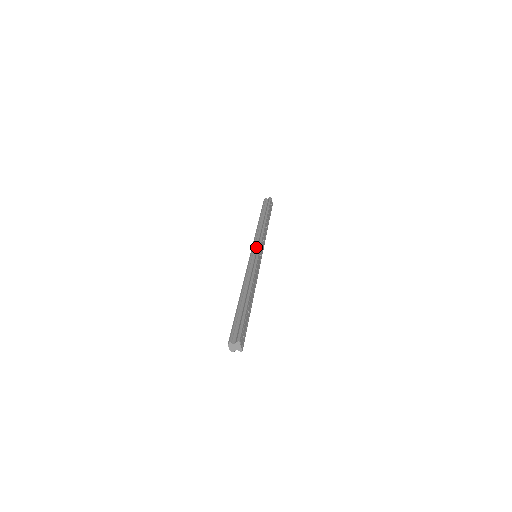
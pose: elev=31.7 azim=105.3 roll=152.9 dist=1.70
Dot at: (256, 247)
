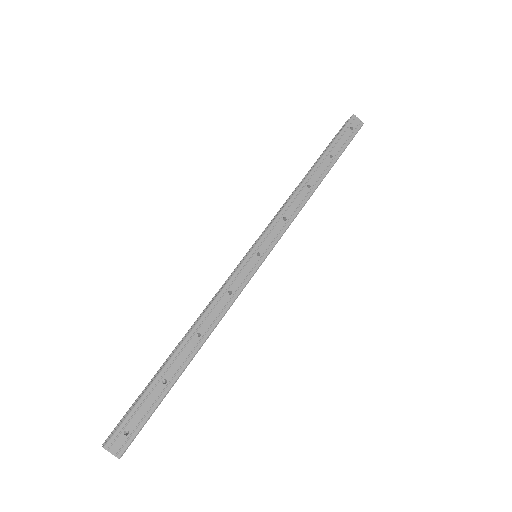
Dot at: occluded
